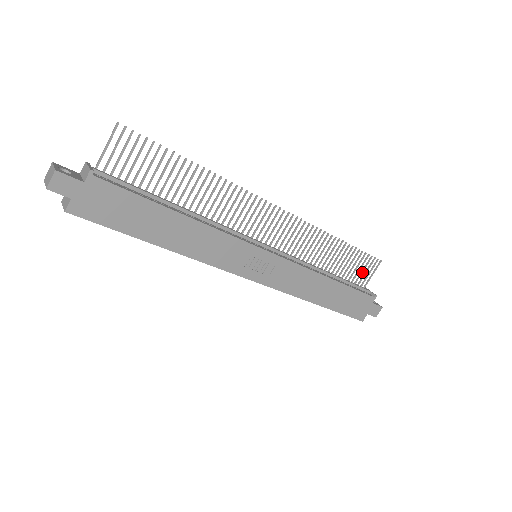
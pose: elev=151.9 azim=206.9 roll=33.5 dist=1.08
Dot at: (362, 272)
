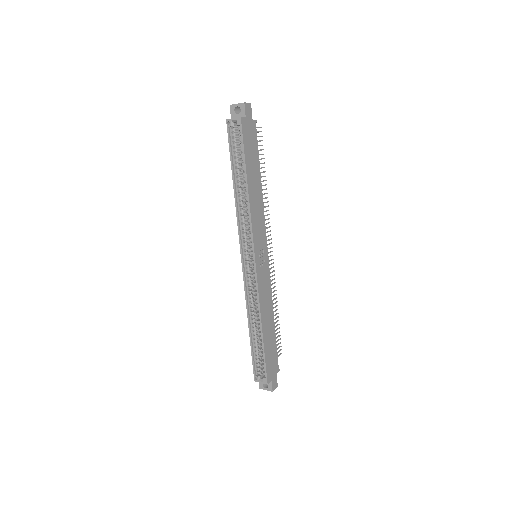
Dot at: occluded
